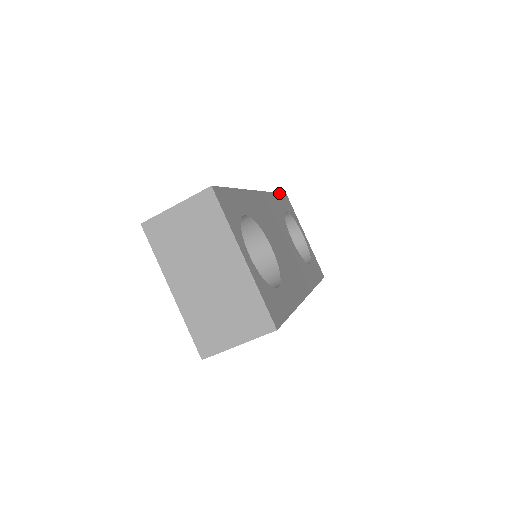
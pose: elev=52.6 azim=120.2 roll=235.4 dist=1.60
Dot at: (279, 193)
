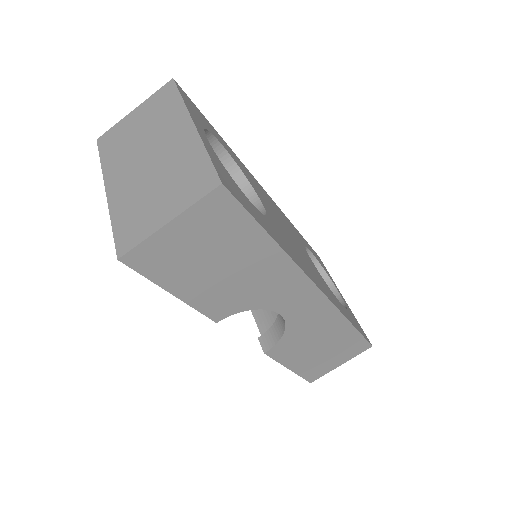
Dot at: (304, 239)
